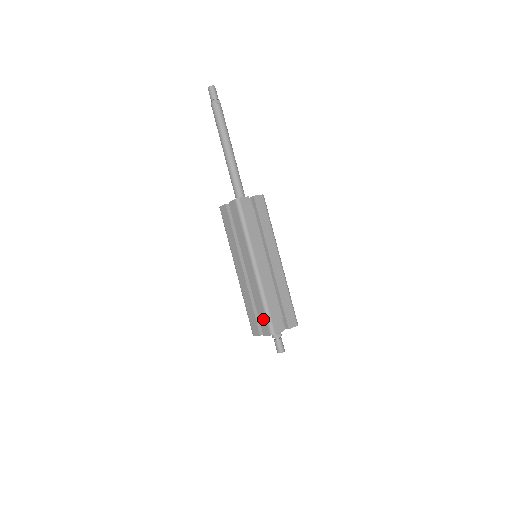
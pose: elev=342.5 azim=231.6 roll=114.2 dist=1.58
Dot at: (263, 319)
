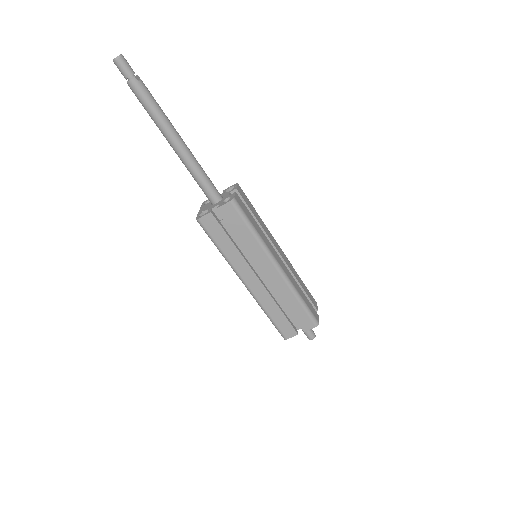
Dot at: (302, 316)
